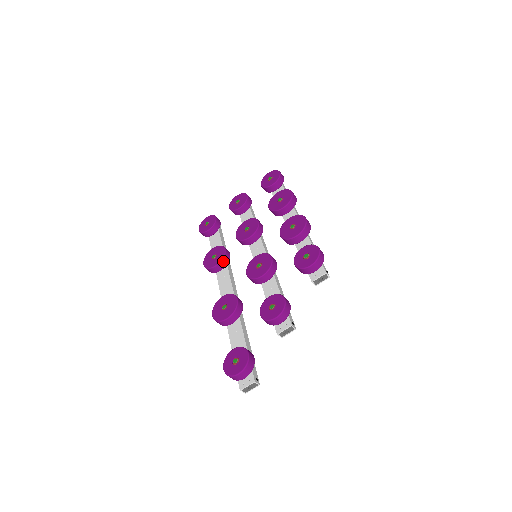
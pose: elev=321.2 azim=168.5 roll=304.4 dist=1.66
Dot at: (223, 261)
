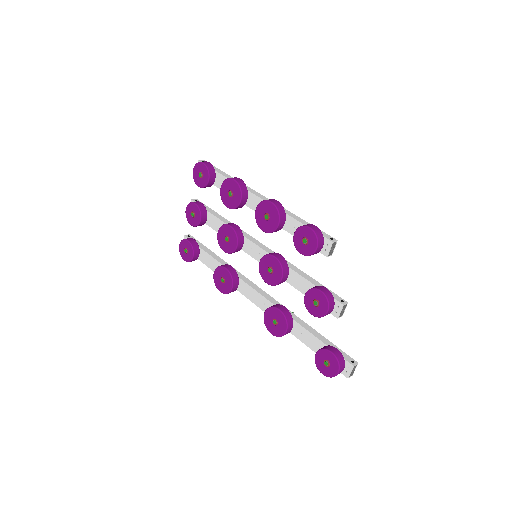
Dot at: (234, 279)
